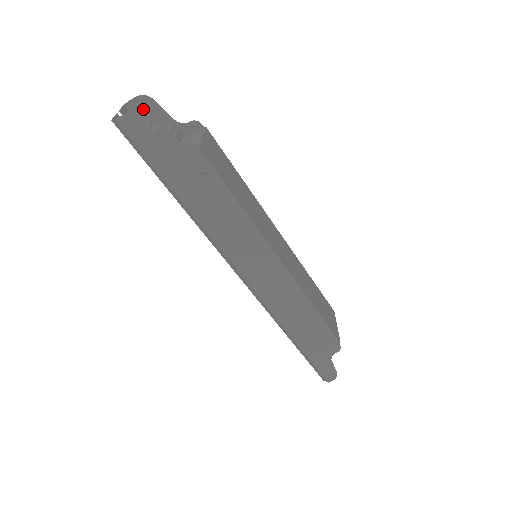
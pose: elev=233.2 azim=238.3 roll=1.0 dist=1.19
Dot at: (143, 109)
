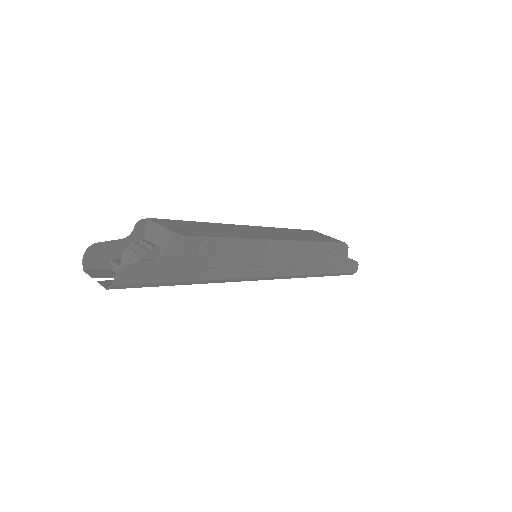
Dot at: (96, 258)
